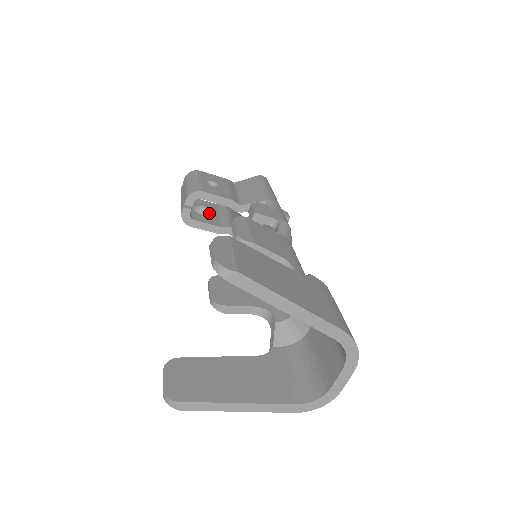
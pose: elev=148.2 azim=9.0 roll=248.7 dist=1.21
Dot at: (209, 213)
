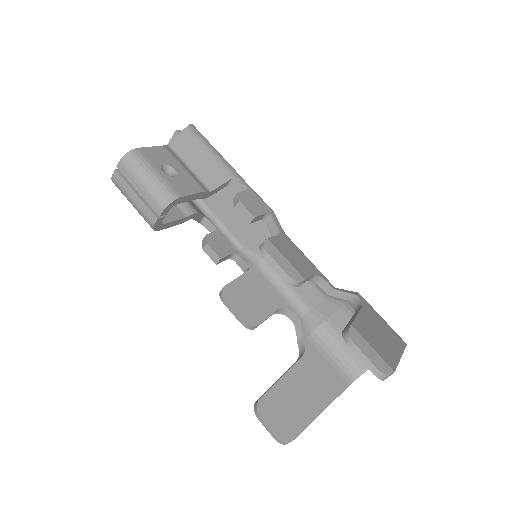
Dot at: occluded
